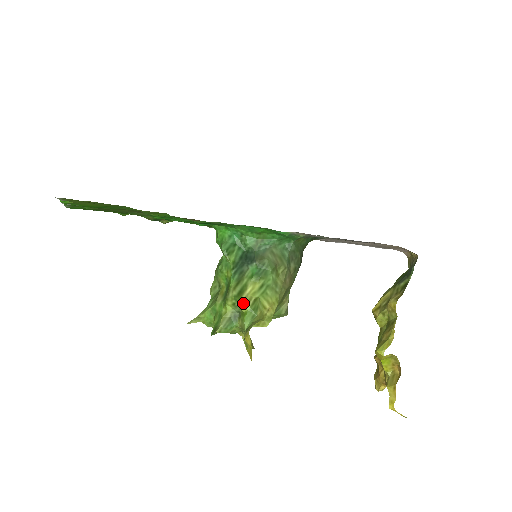
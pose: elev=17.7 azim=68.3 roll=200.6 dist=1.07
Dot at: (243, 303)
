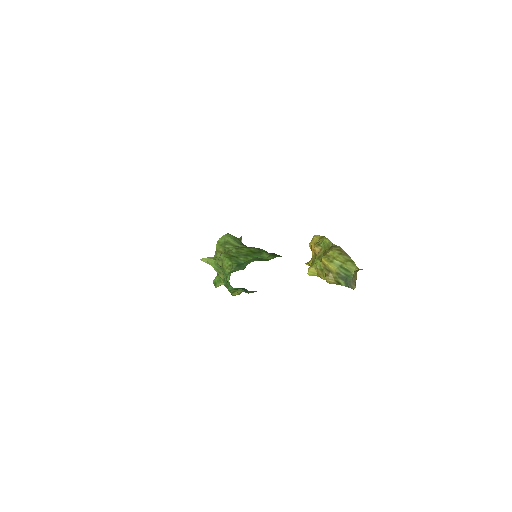
Dot at: occluded
